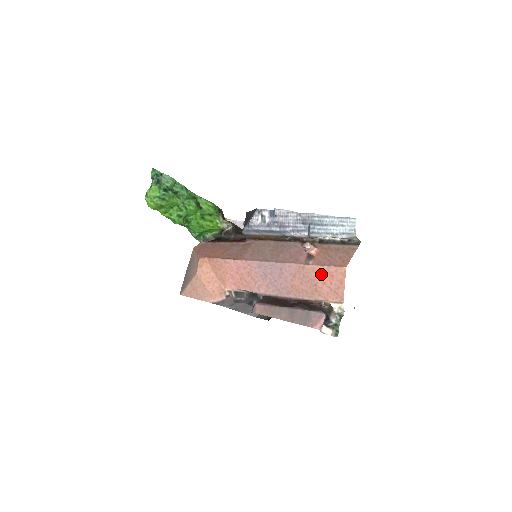
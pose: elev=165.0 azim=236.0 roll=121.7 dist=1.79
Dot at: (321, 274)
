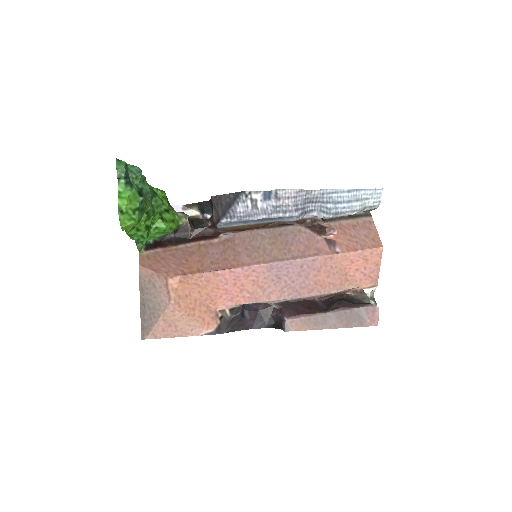
Dot at: (354, 261)
